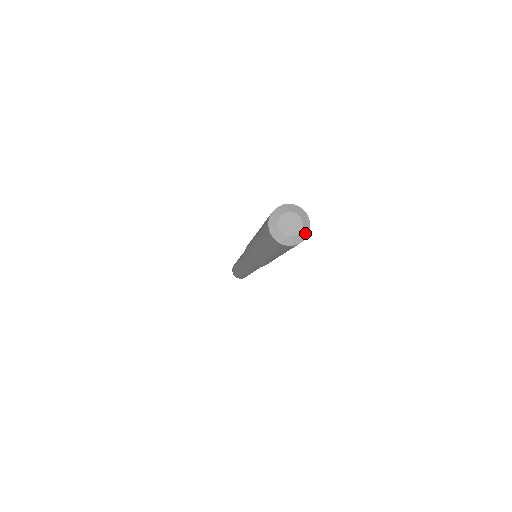
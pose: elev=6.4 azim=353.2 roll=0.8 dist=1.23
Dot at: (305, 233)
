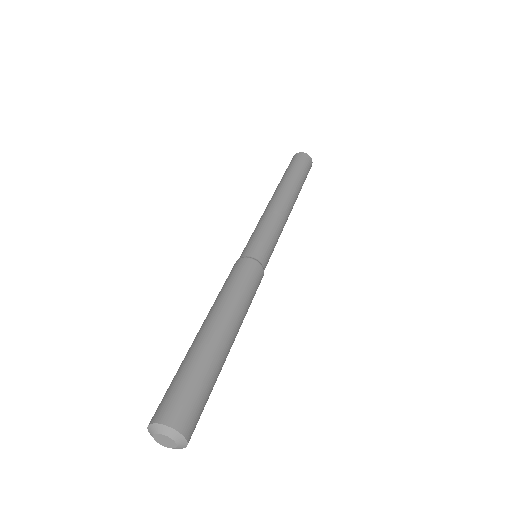
Dot at: (183, 443)
